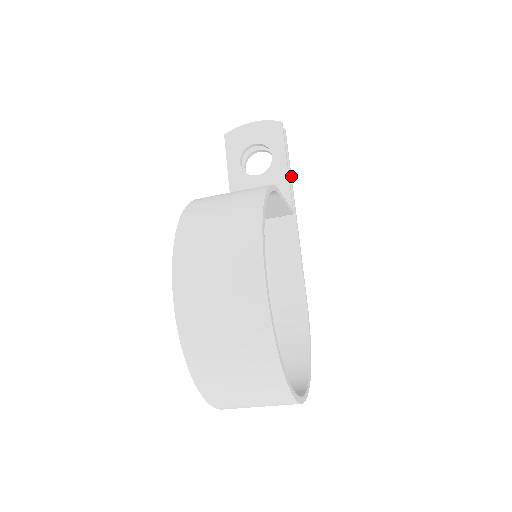
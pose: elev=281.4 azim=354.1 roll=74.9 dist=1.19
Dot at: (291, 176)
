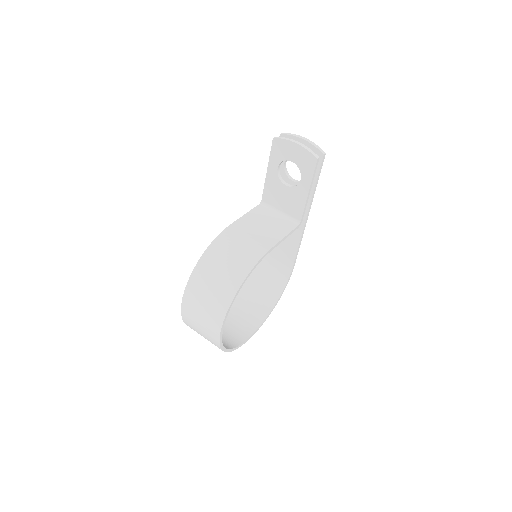
Dot at: (315, 190)
